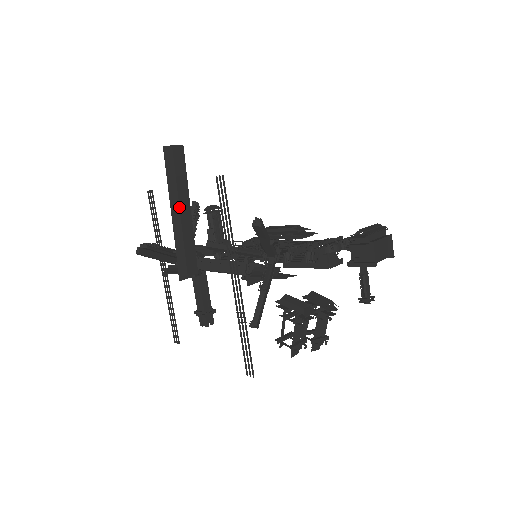
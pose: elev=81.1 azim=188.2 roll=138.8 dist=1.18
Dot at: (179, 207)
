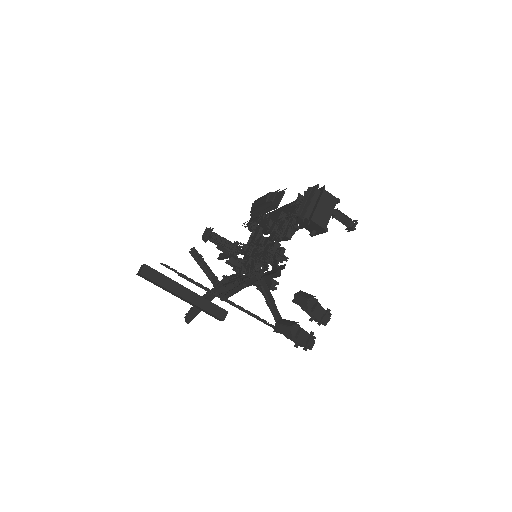
Dot at: (180, 297)
